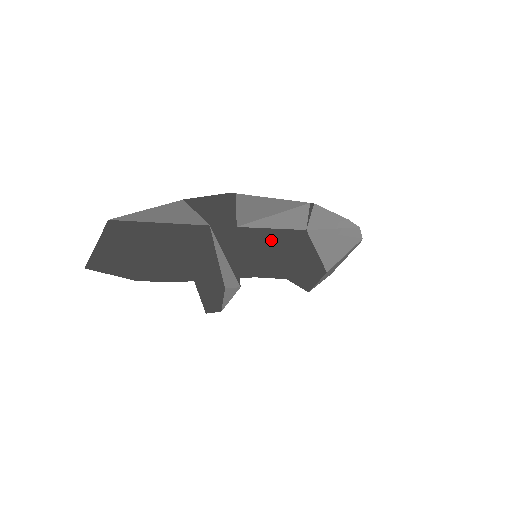
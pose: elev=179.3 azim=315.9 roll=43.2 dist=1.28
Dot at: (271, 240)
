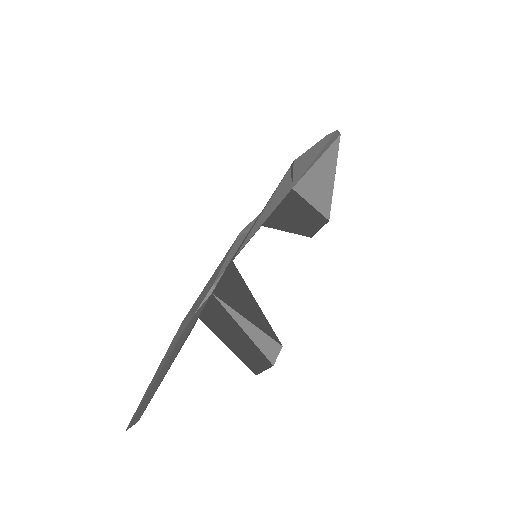
Dot at: occluded
